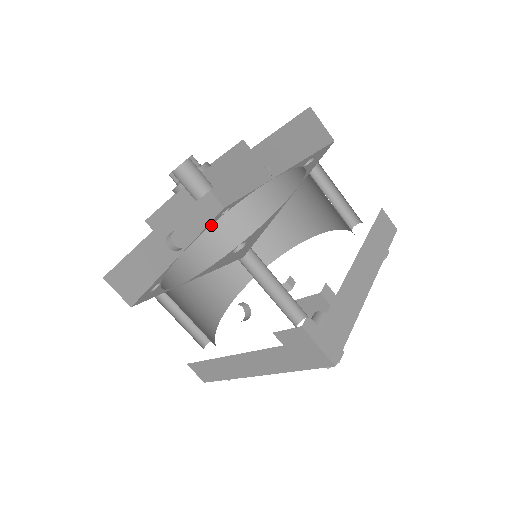
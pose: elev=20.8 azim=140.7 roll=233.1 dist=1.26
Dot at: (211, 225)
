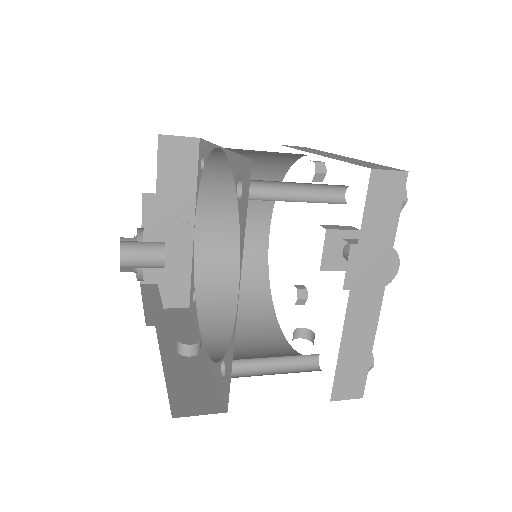
Dot at: (197, 315)
